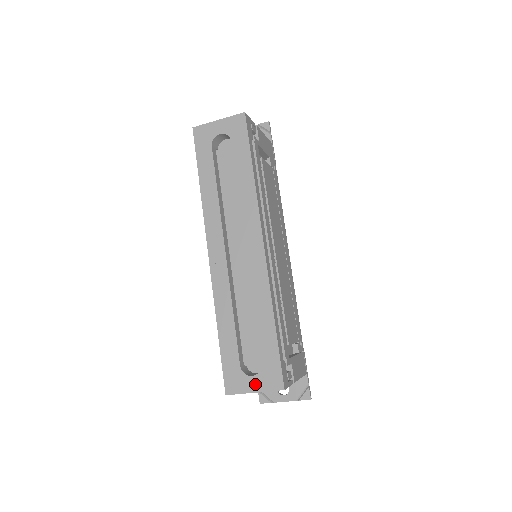
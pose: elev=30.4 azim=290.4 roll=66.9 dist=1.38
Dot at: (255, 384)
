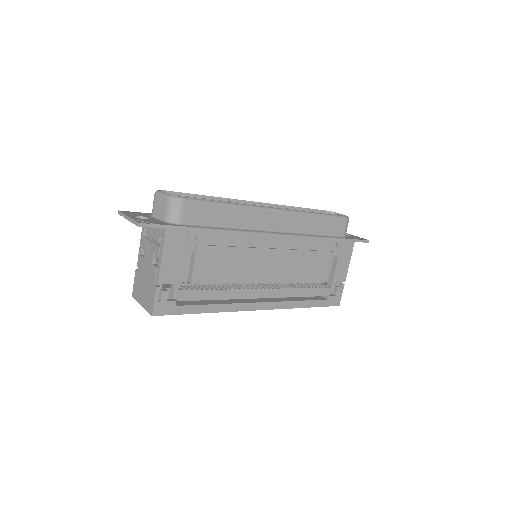
Dot at: occluded
